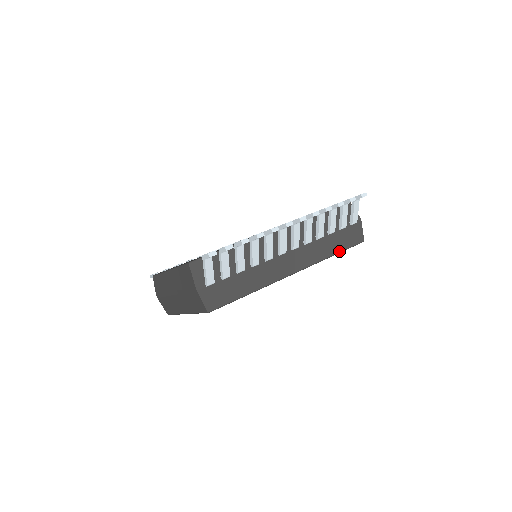
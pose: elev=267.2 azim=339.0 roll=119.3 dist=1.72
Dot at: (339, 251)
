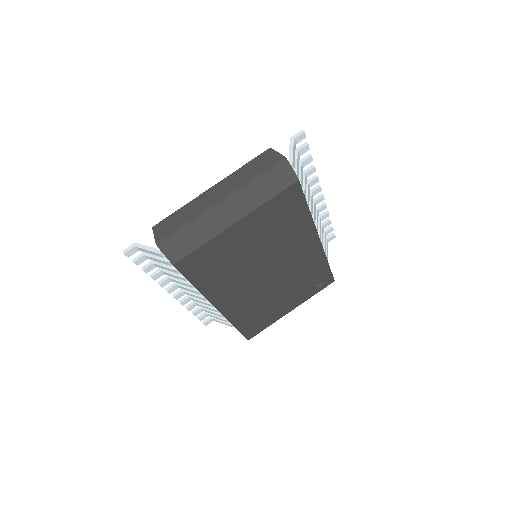
Dot at: (329, 266)
